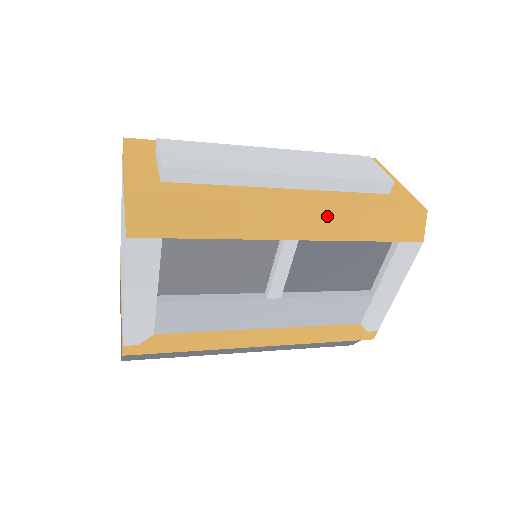
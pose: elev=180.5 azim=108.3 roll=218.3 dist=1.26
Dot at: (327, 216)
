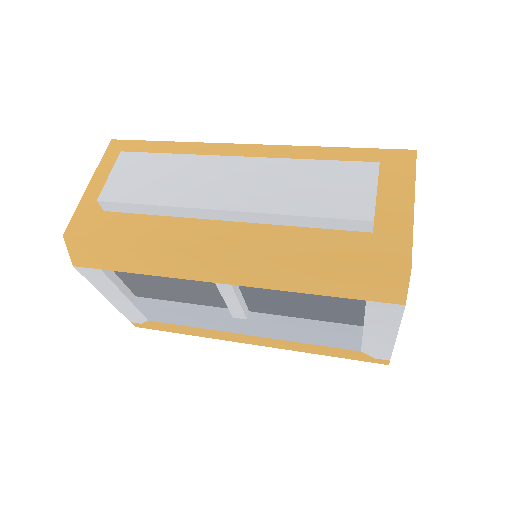
Dot at: (261, 265)
